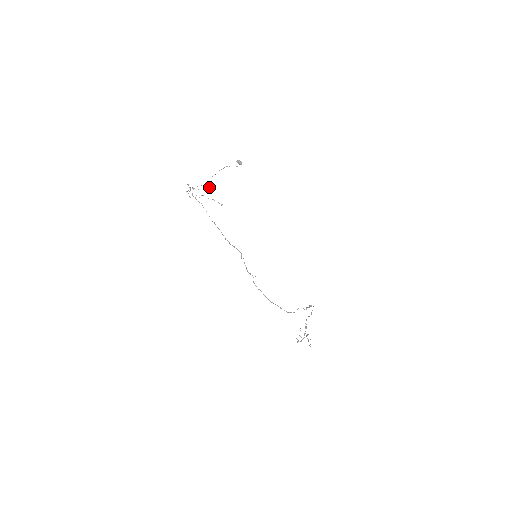
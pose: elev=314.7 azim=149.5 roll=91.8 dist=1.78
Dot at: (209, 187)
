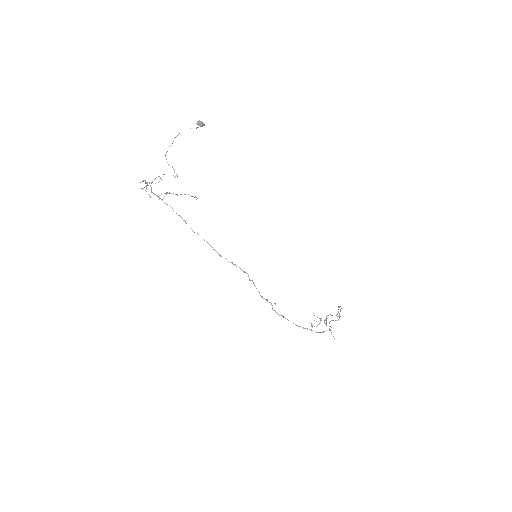
Dot at: occluded
